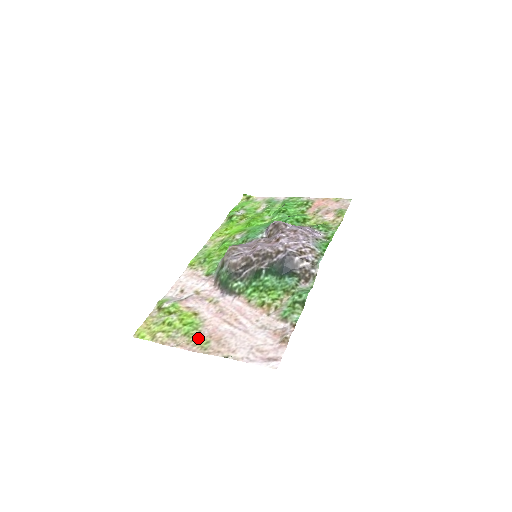
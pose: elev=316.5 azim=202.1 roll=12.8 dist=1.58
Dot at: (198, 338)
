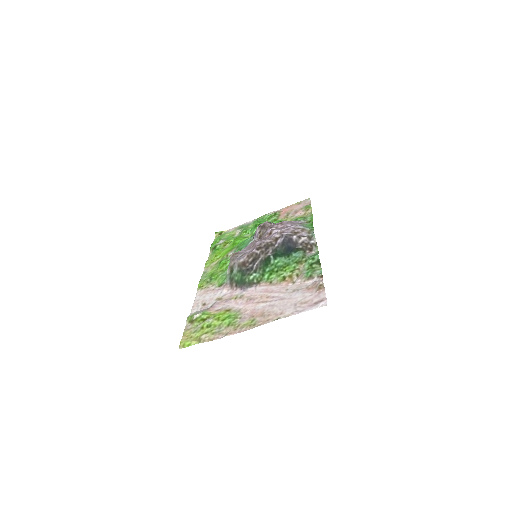
Dot at: (242, 322)
